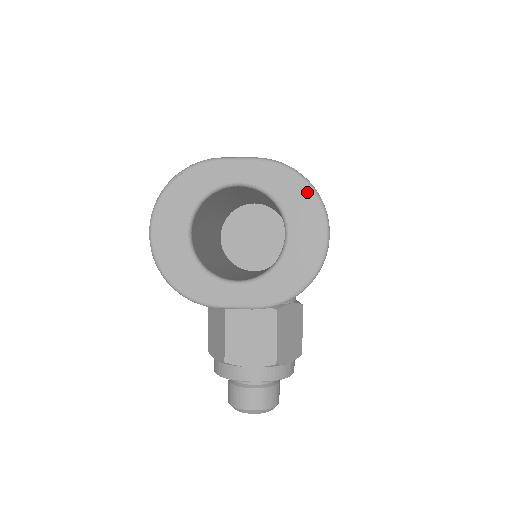
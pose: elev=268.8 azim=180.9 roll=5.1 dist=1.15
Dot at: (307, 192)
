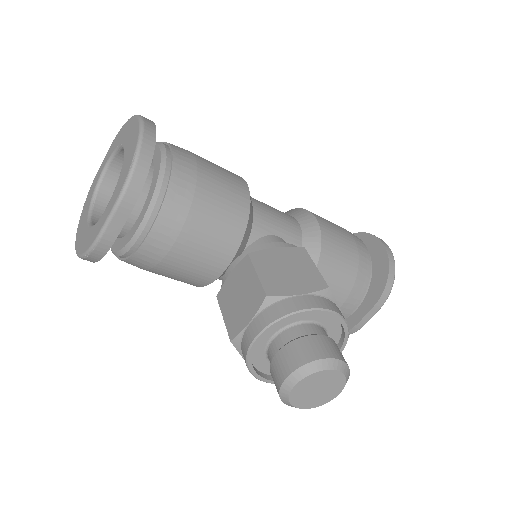
Dot at: (129, 122)
